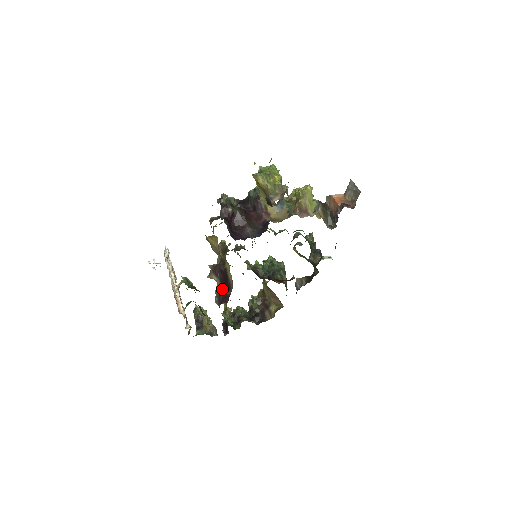
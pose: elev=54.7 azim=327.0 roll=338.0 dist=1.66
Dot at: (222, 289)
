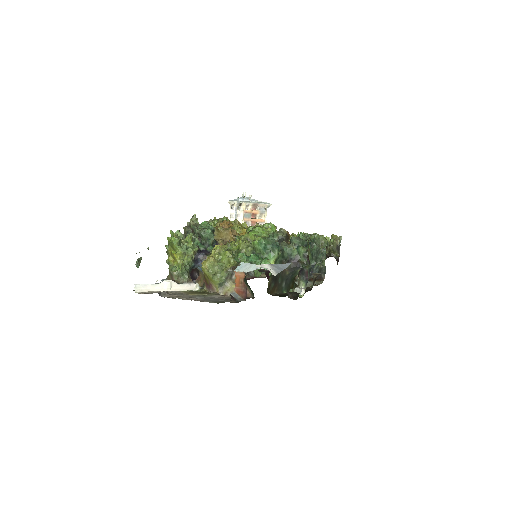
Dot at: occluded
